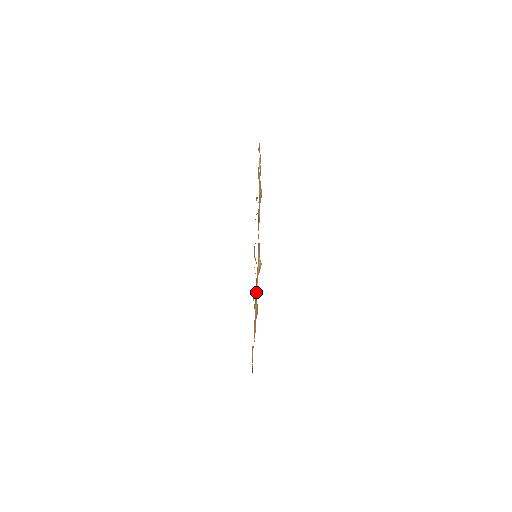
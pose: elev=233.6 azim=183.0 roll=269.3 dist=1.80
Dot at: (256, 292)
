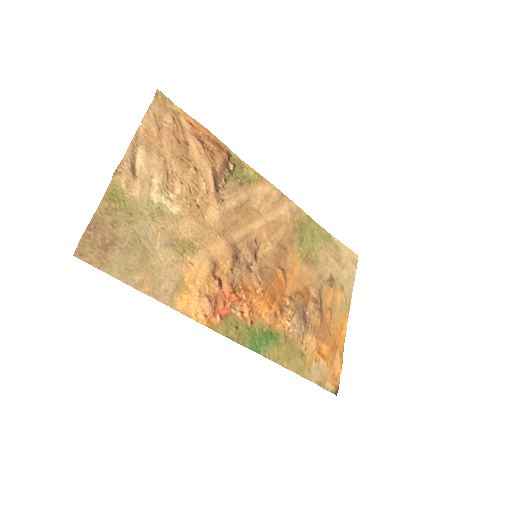
Dot at: (264, 312)
